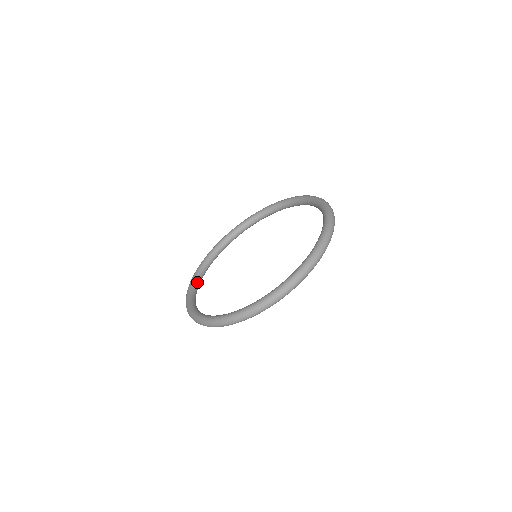
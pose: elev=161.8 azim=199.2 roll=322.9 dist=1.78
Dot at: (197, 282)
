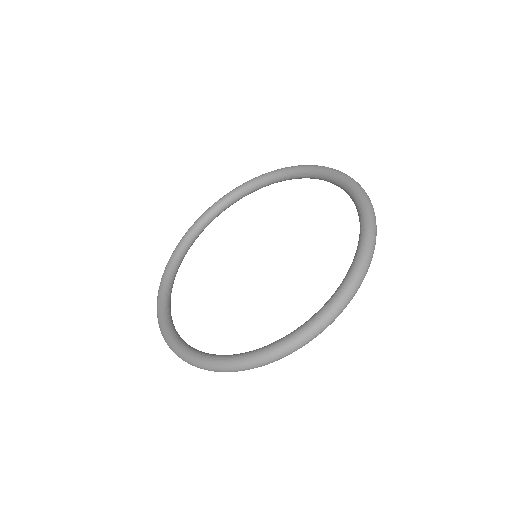
Dot at: (180, 256)
